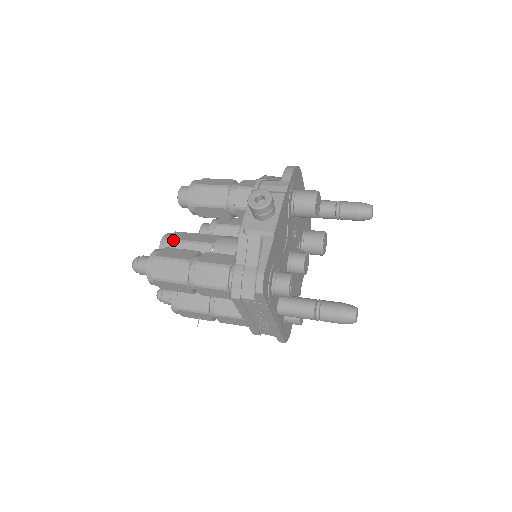
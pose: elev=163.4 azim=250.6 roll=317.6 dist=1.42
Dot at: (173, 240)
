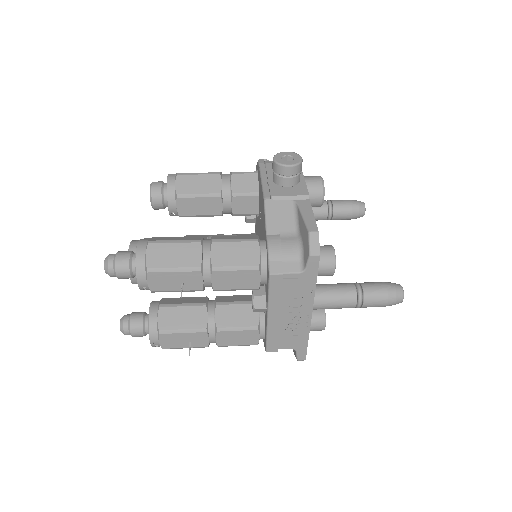
Dot at: occluded
